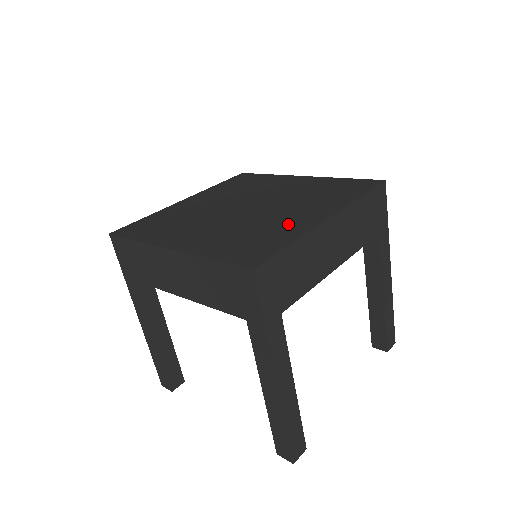
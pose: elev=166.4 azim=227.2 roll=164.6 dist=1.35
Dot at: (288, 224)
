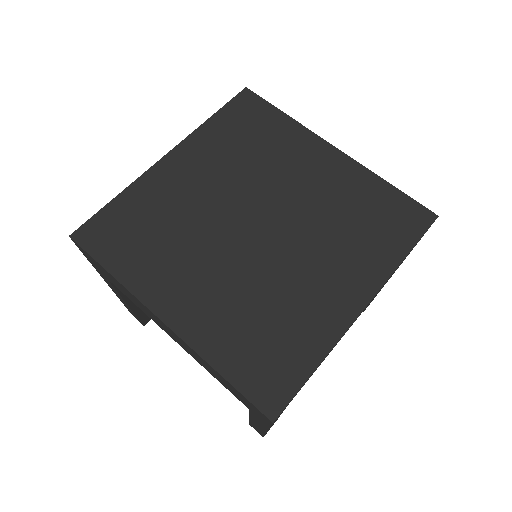
Dot at: (313, 309)
